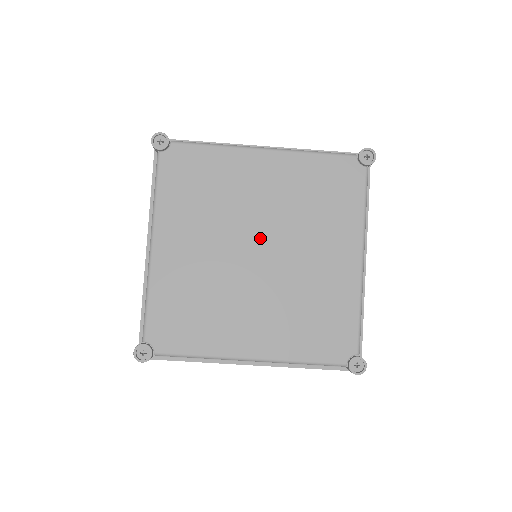
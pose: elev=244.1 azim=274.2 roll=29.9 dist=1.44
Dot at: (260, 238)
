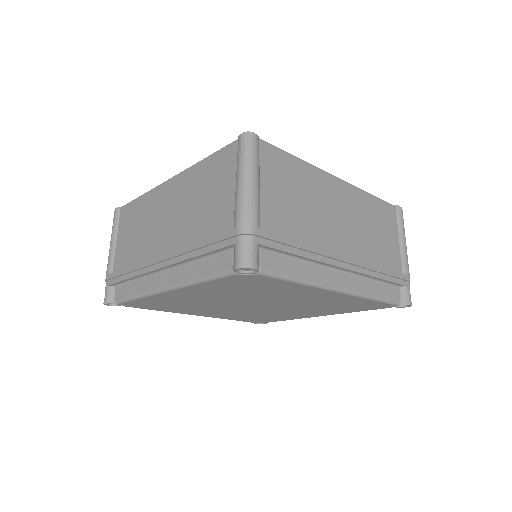
Dot at: (266, 304)
